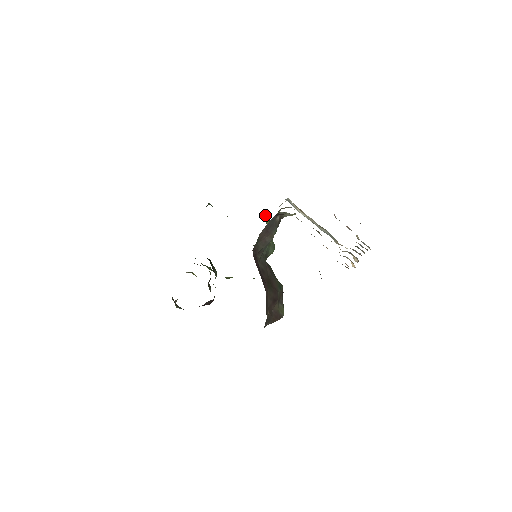
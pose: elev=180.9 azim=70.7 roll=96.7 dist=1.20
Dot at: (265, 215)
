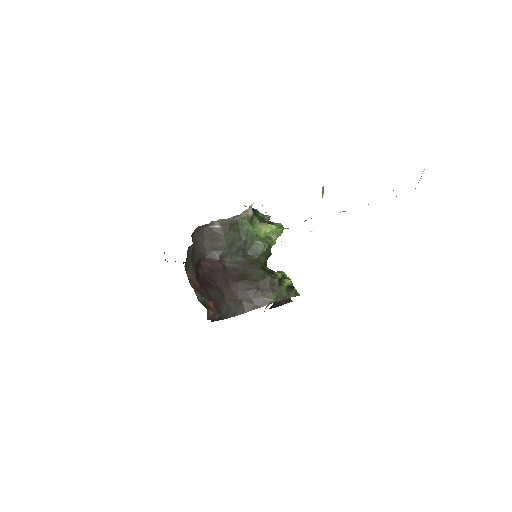
Dot at: (266, 218)
